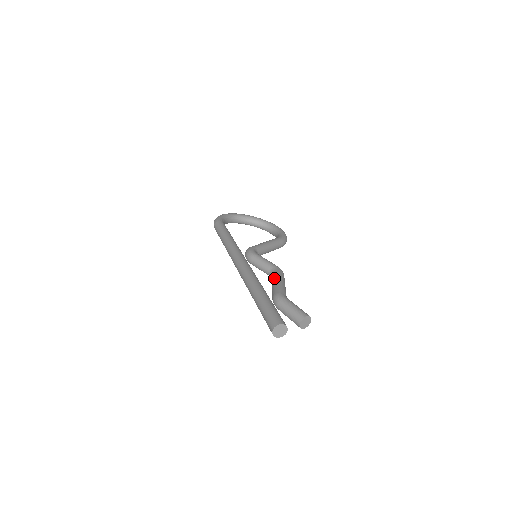
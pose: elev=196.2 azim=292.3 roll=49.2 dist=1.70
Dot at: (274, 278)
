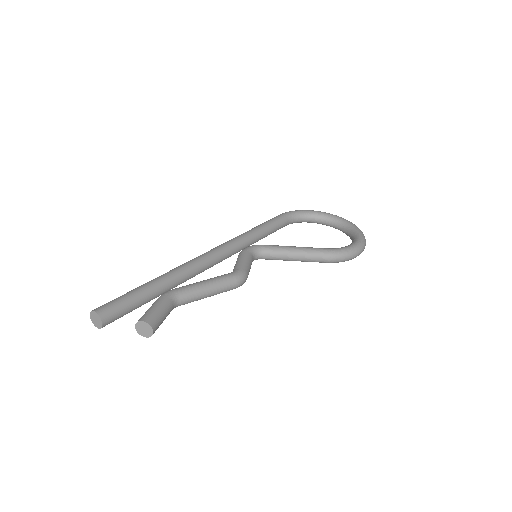
Dot at: (210, 278)
